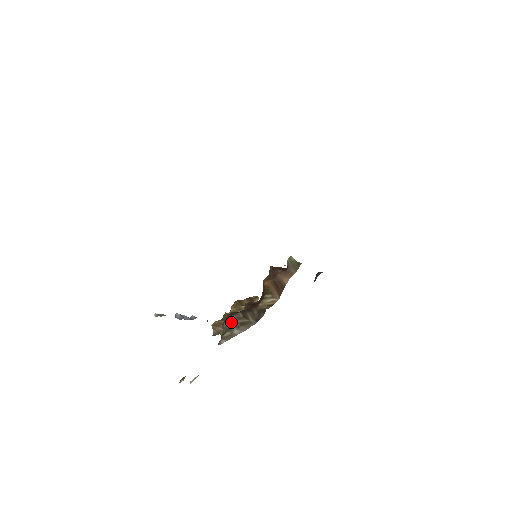
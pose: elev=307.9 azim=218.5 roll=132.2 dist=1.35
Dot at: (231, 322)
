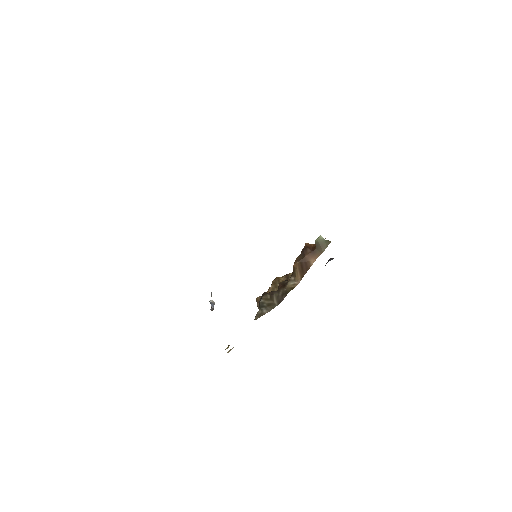
Dot at: (262, 302)
